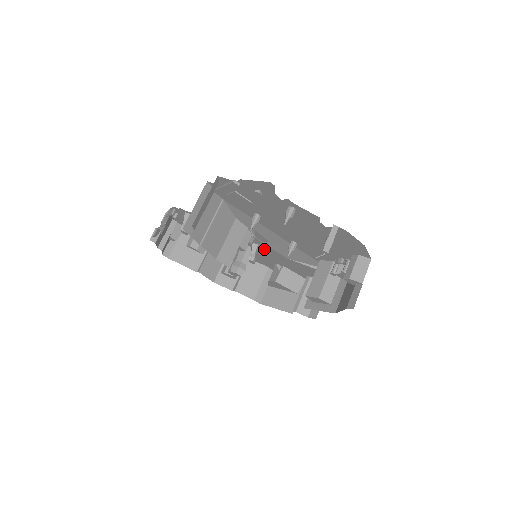
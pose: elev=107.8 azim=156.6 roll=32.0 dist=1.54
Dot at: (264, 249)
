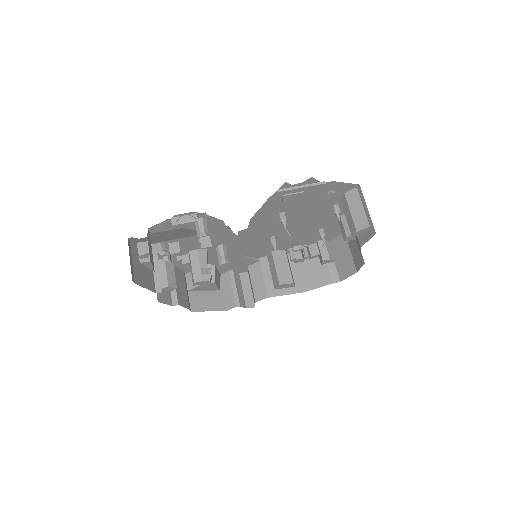
Dot at: occluded
